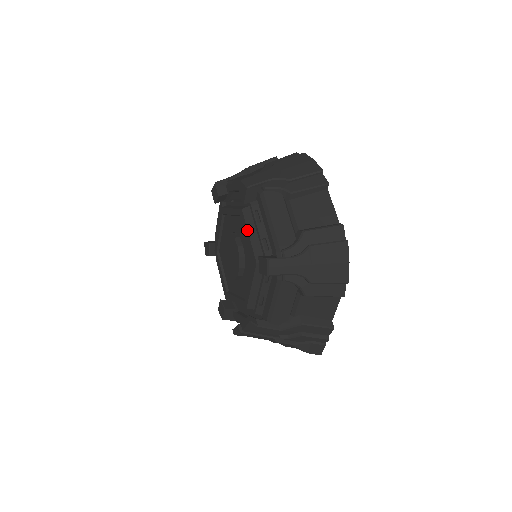
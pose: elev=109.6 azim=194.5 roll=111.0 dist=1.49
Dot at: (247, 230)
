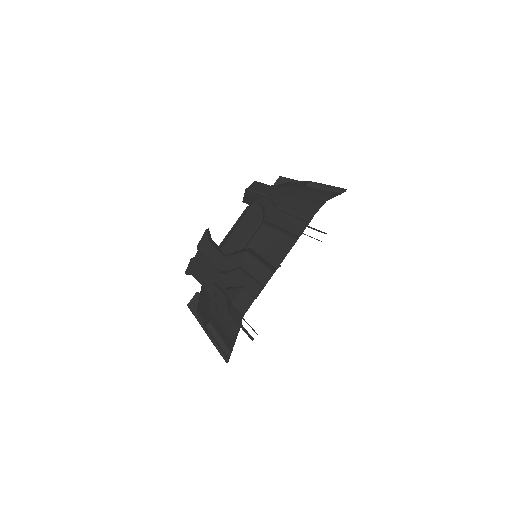
Dot at: occluded
